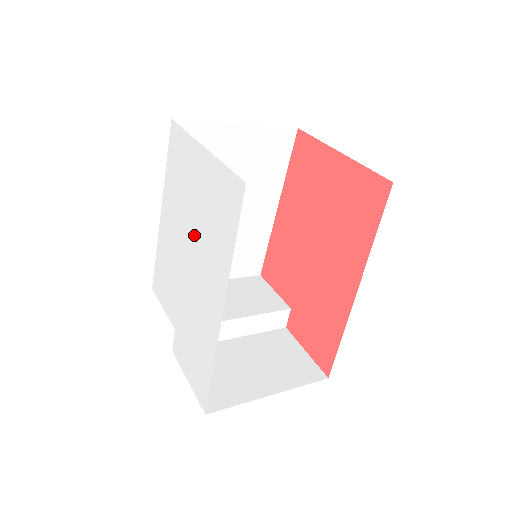
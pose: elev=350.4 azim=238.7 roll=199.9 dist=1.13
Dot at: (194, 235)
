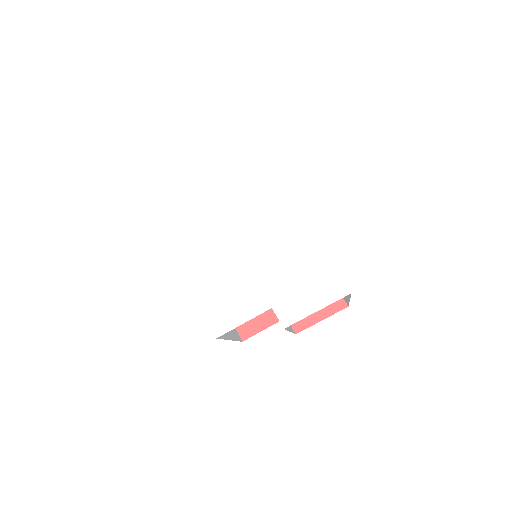
Dot at: (237, 220)
